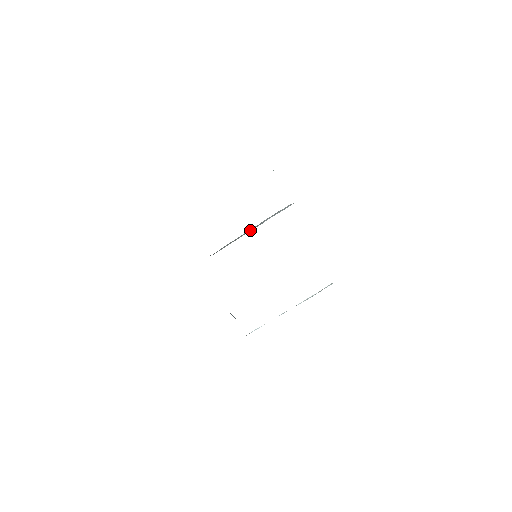
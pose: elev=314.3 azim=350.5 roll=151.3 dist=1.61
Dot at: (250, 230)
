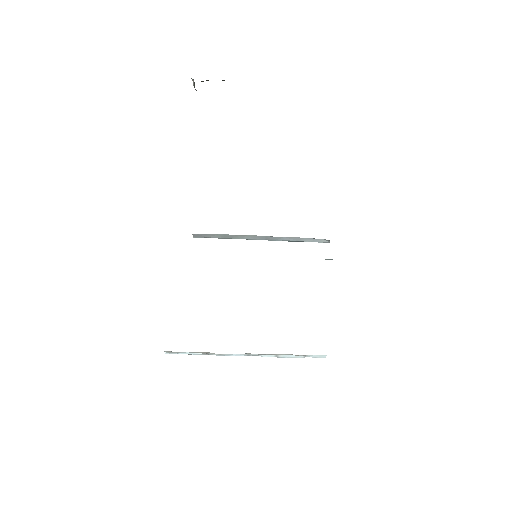
Dot at: (258, 238)
